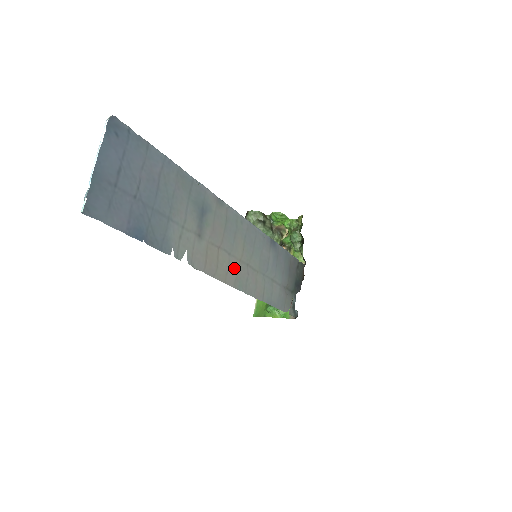
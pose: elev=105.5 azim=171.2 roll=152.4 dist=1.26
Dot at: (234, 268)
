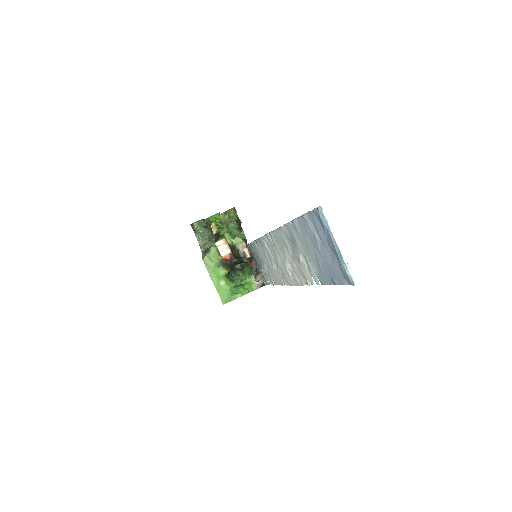
Dot at: (287, 272)
